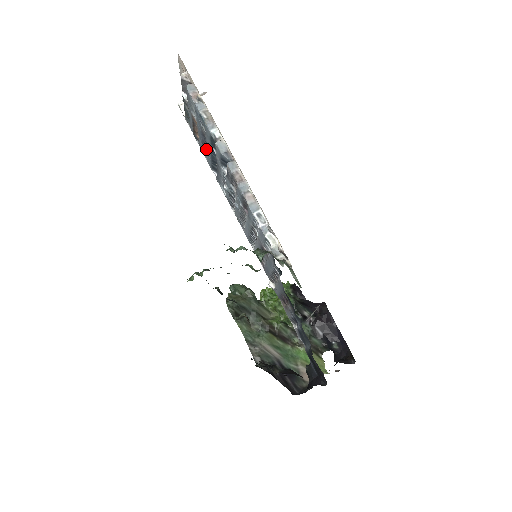
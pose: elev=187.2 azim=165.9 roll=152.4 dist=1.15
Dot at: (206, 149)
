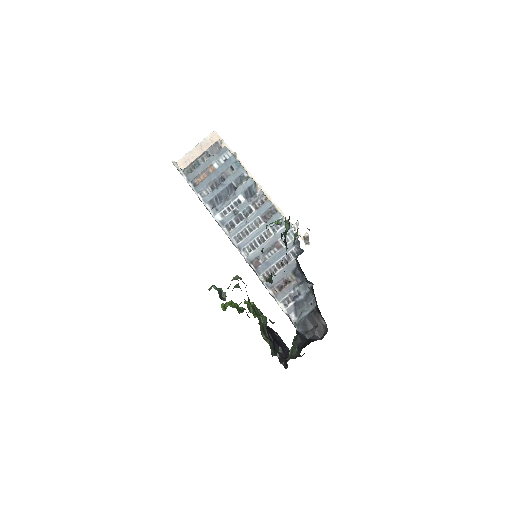
Dot at: (212, 188)
